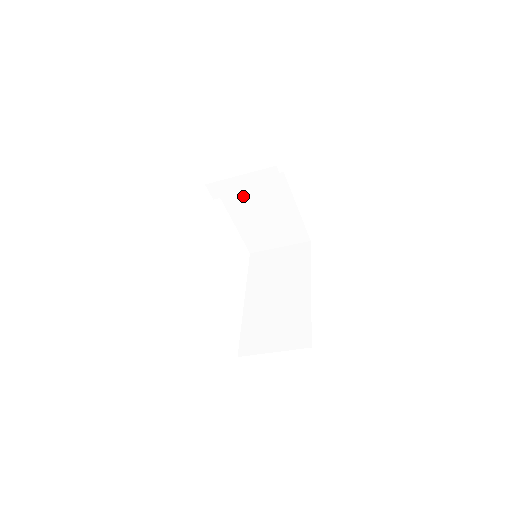
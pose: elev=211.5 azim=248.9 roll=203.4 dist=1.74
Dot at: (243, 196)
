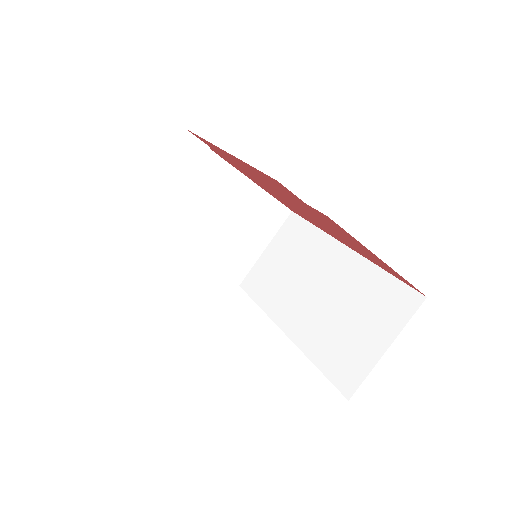
Dot at: (177, 215)
